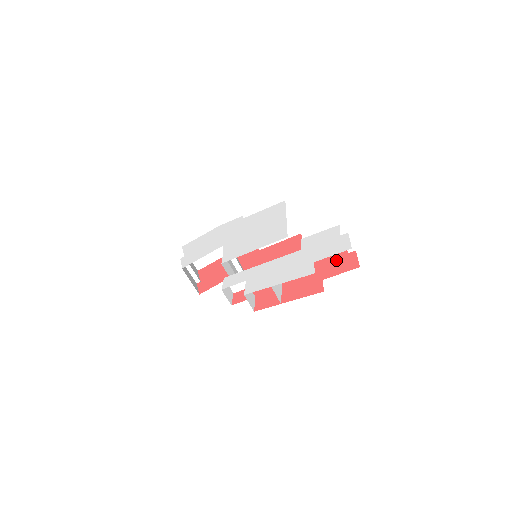
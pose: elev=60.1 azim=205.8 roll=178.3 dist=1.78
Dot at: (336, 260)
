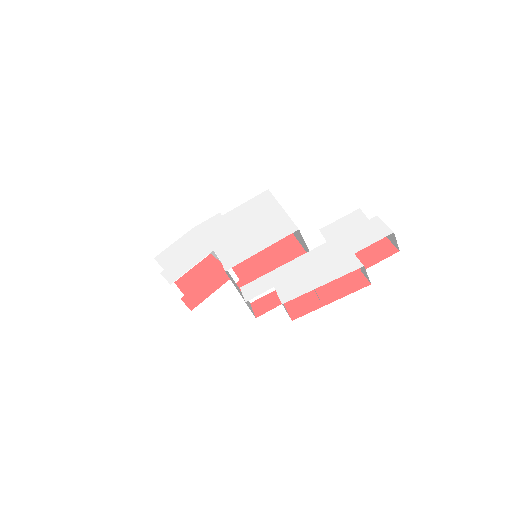
Dot at: occluded
